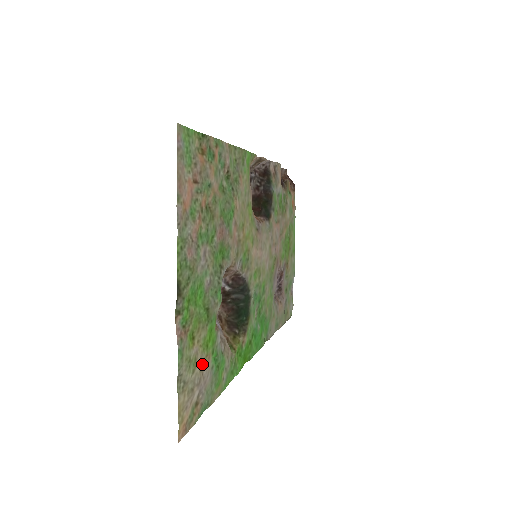
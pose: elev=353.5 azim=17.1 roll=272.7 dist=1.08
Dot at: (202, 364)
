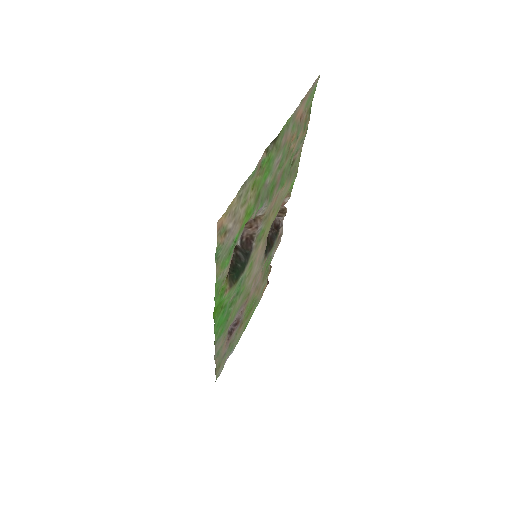
Dot at: (241, 217)
